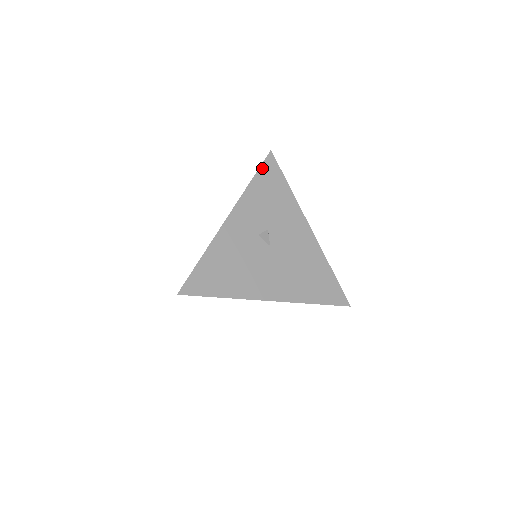
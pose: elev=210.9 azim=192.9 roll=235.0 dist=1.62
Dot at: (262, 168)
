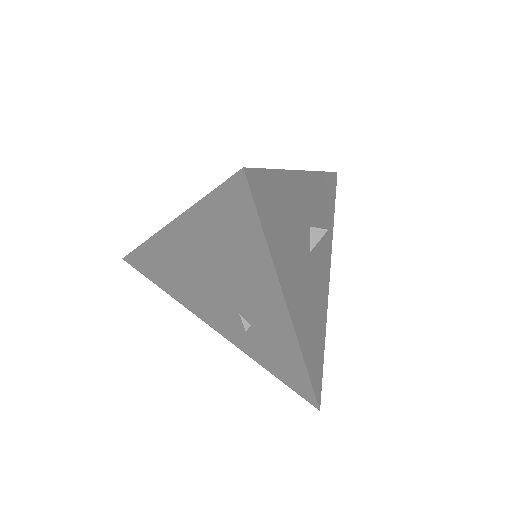
Dot at: (330, 175)
